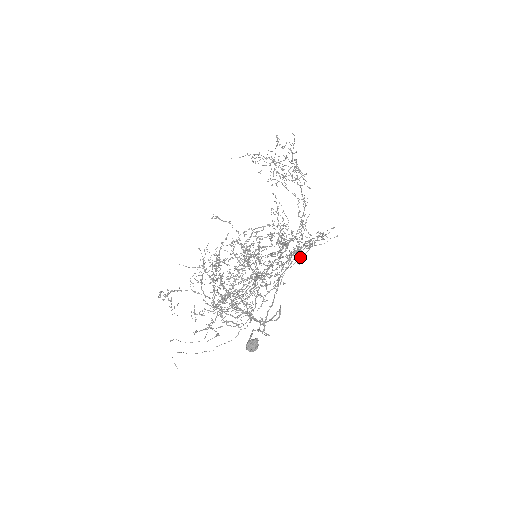
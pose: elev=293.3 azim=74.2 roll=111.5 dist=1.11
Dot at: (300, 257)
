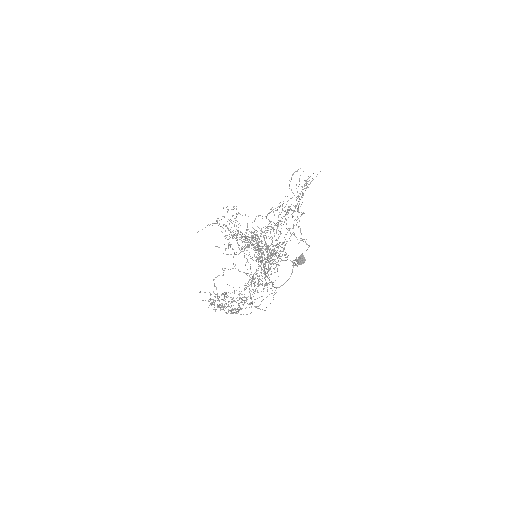
Dot at: (274, 268)
